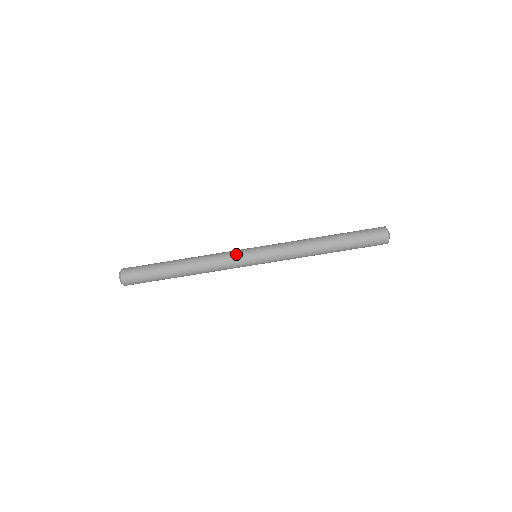
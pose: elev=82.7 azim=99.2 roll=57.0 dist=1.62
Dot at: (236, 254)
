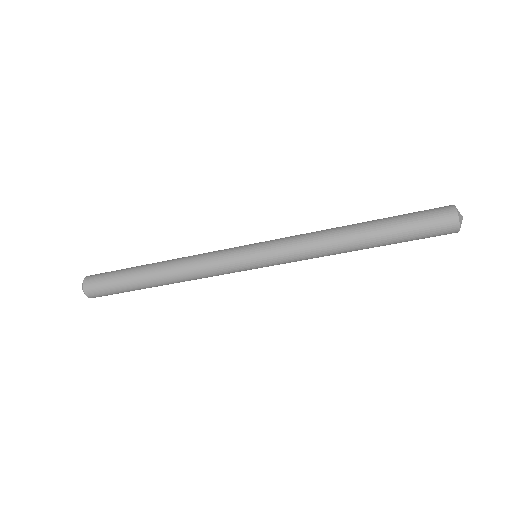
Dot at: (228, 266)
